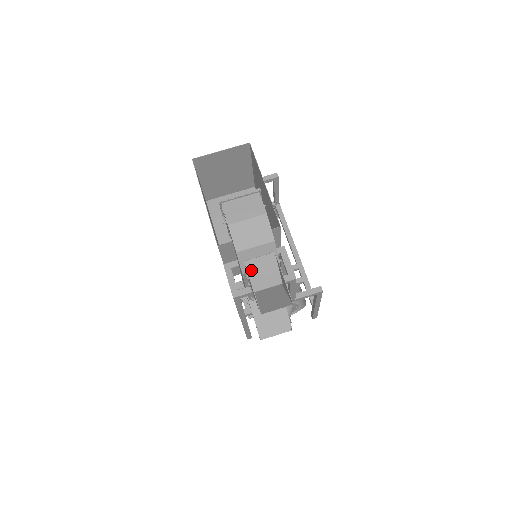
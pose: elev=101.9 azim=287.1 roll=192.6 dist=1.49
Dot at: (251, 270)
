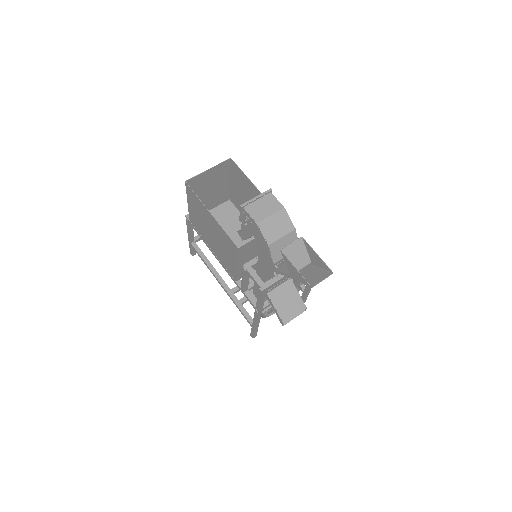
Dot at: (287, 256)
